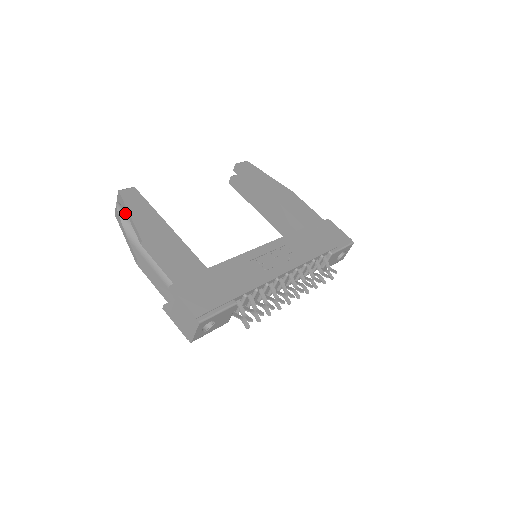
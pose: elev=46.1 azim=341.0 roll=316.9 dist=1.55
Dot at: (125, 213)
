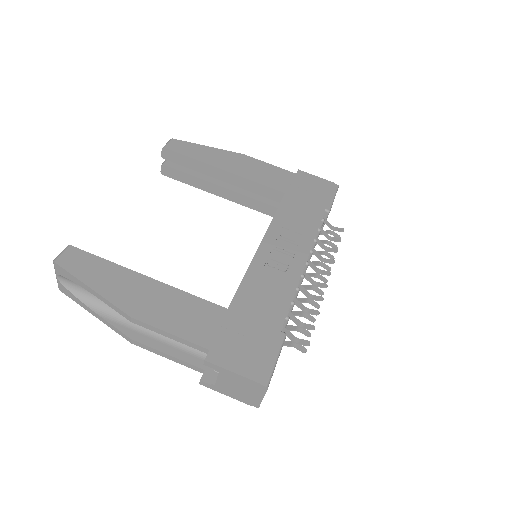
Dot at: (77, 285)
